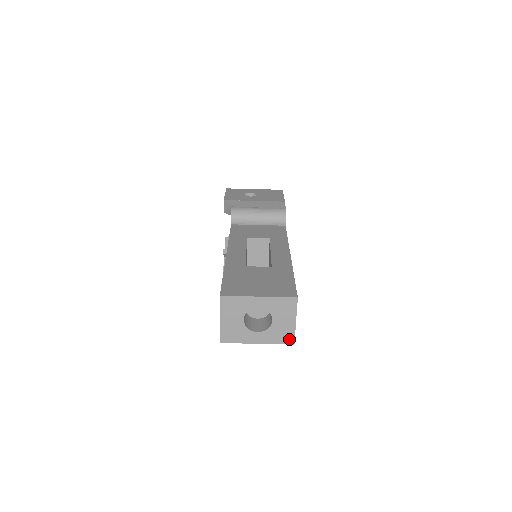
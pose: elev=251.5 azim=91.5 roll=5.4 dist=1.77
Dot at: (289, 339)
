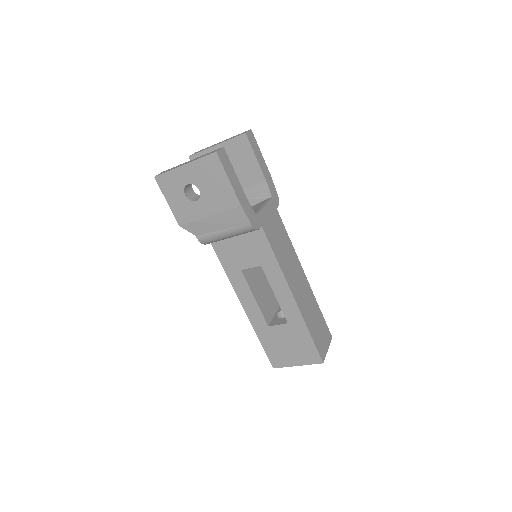
Dot at: occluded
